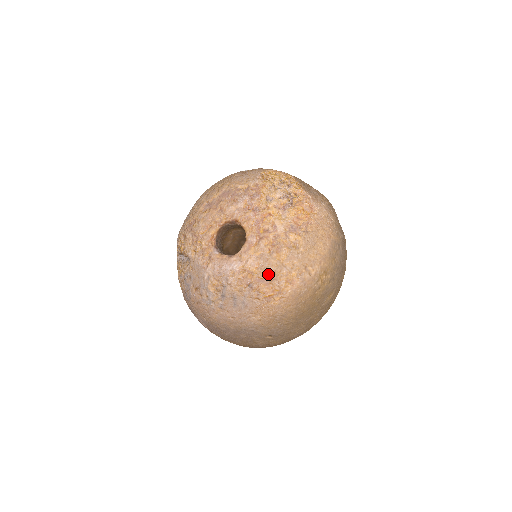
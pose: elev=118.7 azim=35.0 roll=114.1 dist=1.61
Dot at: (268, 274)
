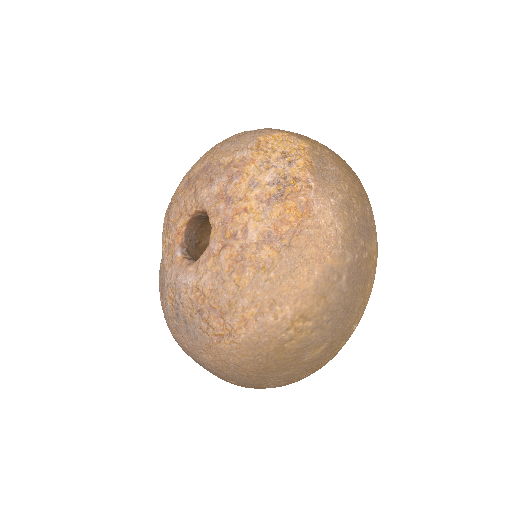
Dot at: (220, 303)
